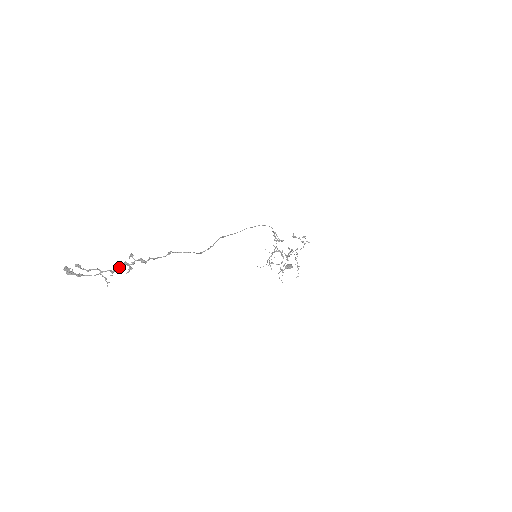
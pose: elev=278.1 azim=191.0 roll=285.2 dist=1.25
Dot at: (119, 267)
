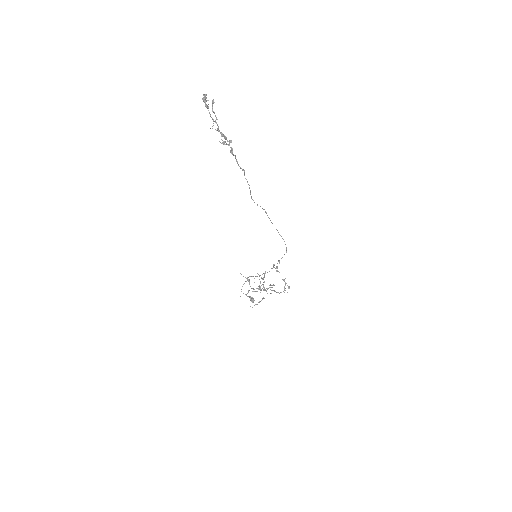
Dot at: occluded
